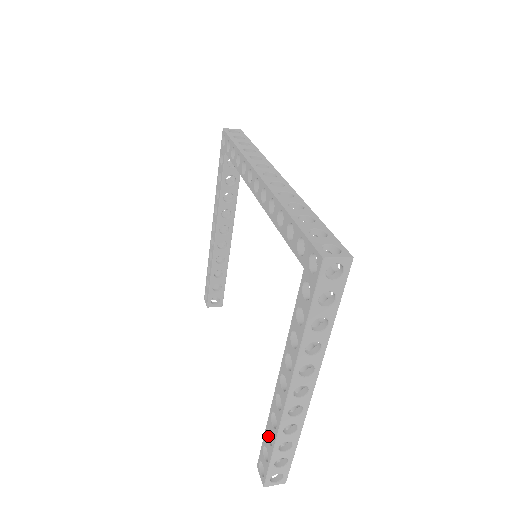
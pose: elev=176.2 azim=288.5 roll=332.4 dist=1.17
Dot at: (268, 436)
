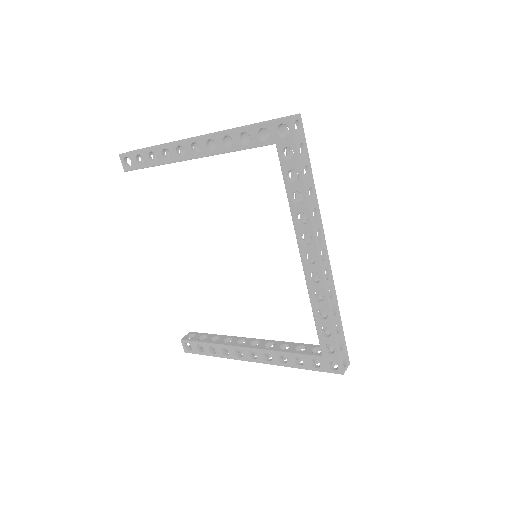
Dot at: (209, 347)
